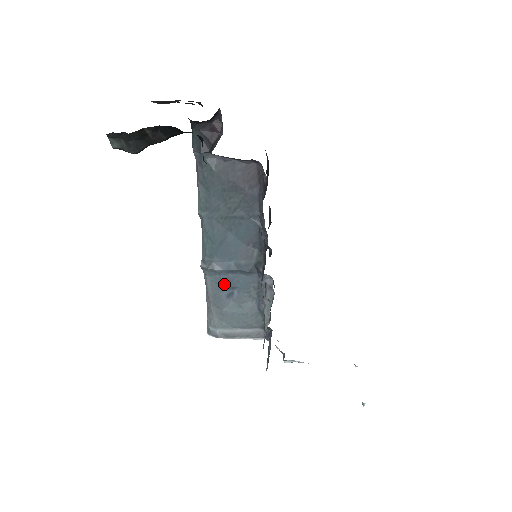
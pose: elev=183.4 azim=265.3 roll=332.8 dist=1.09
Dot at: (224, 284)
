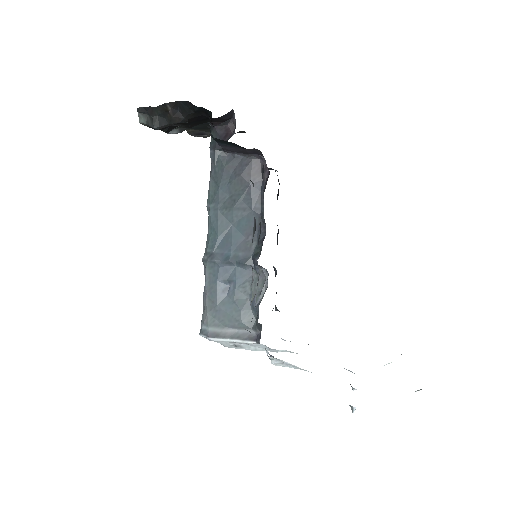
Dot at: (221, 276)
